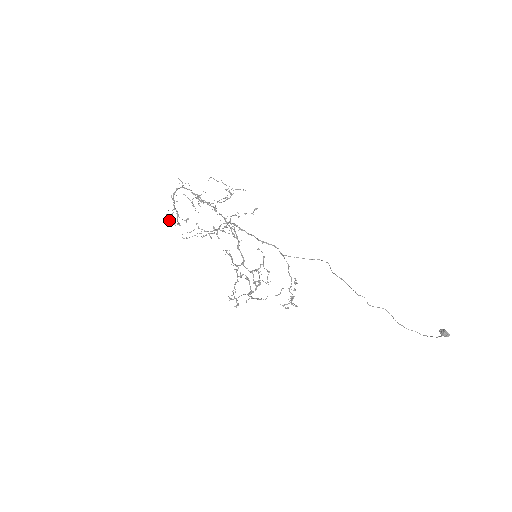
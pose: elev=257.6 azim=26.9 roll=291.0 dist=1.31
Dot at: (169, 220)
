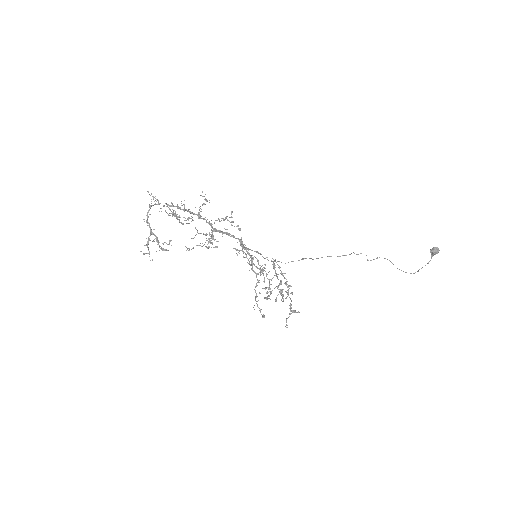
Dot at: (146, 253)
